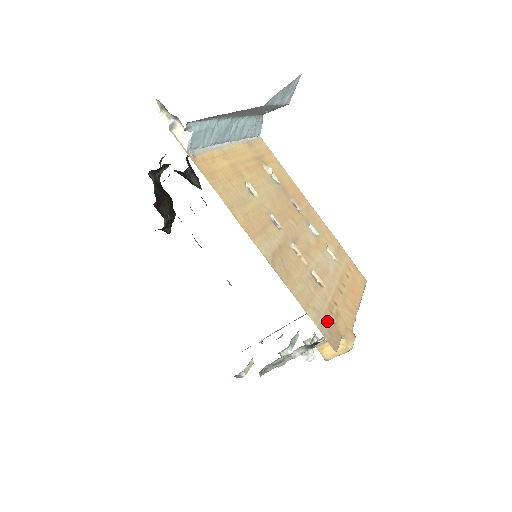
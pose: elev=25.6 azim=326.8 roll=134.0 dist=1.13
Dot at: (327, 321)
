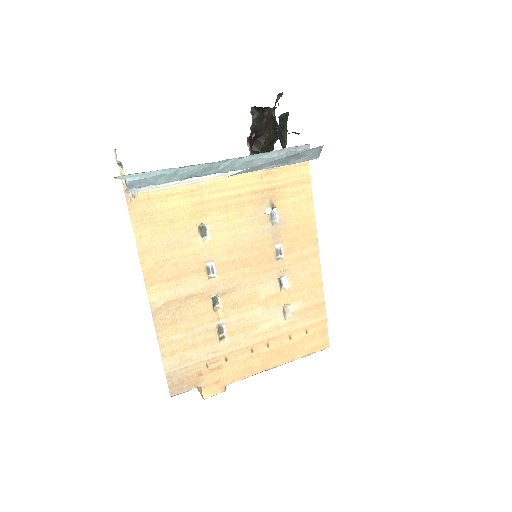
Dot at: (190, 371)
